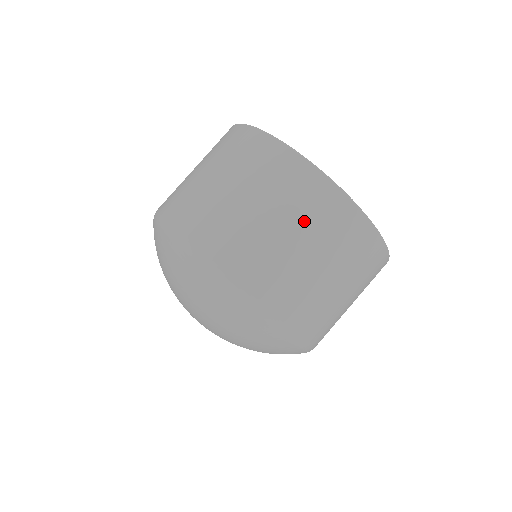
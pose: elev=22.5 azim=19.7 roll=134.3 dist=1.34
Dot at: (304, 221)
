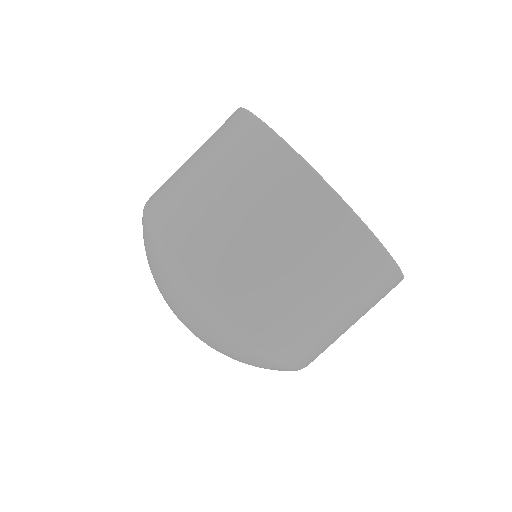
Dot at: (243, 181)
